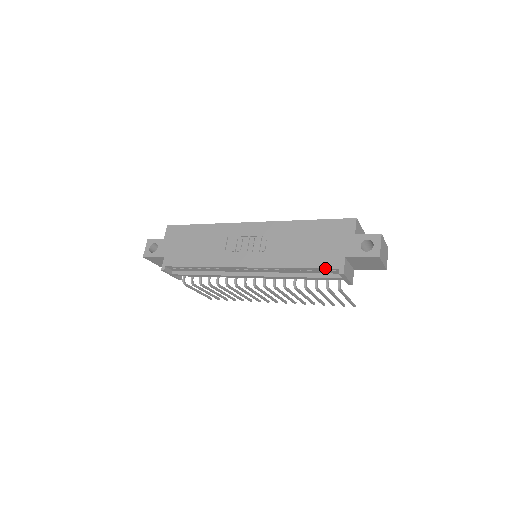
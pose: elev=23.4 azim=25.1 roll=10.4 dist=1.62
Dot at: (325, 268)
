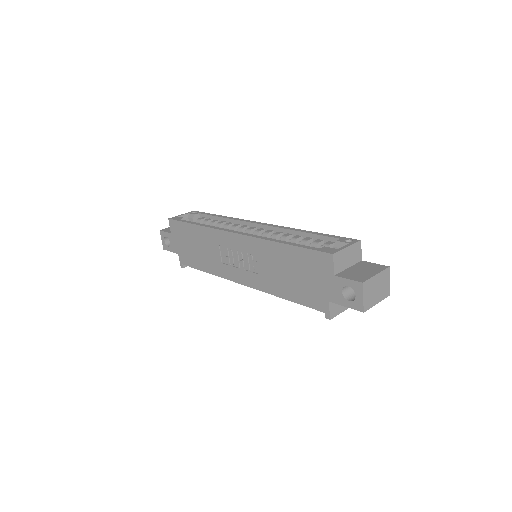
Dot at: (312, 308)
